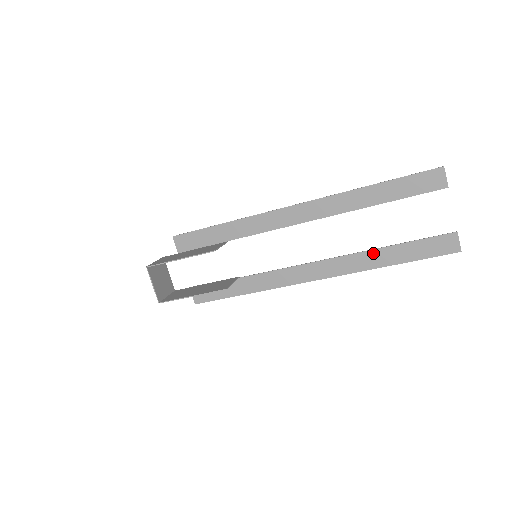
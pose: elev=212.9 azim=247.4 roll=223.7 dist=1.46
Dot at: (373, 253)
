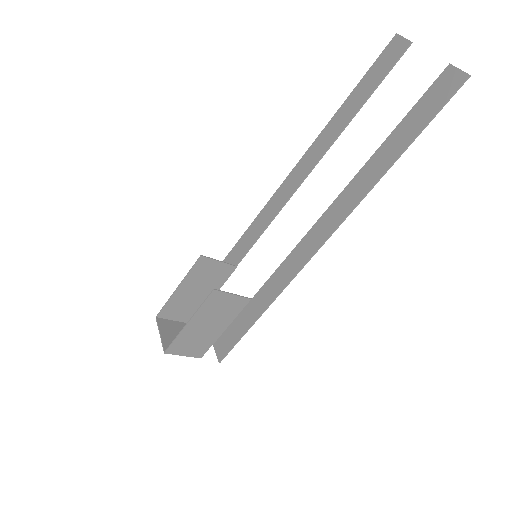
Dot at: (369, 164)
